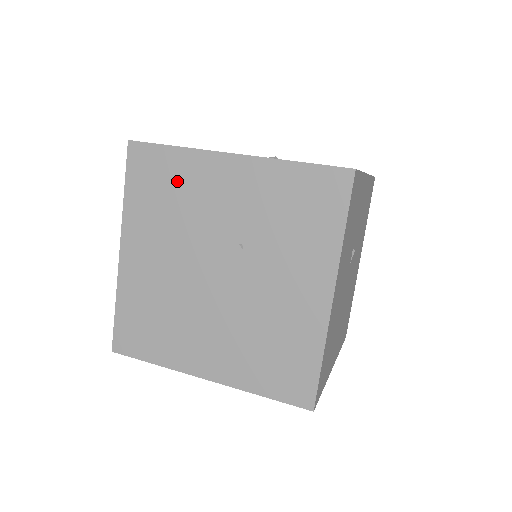
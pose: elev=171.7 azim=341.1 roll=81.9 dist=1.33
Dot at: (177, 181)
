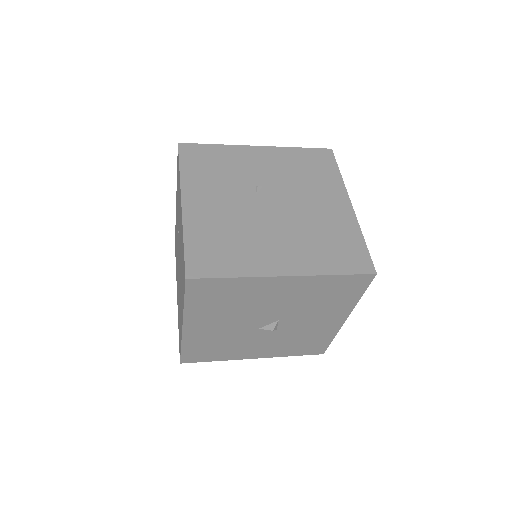
Dot at: occluded
